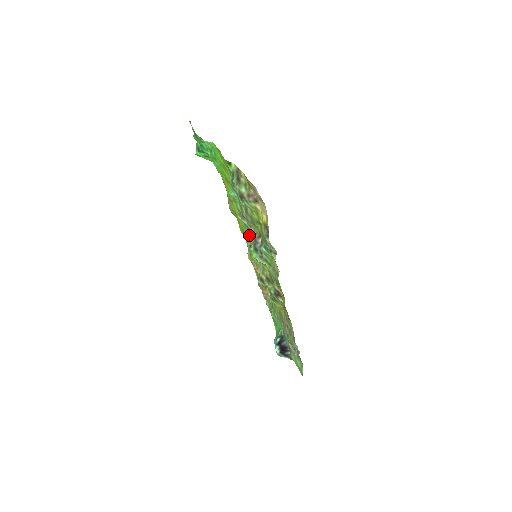
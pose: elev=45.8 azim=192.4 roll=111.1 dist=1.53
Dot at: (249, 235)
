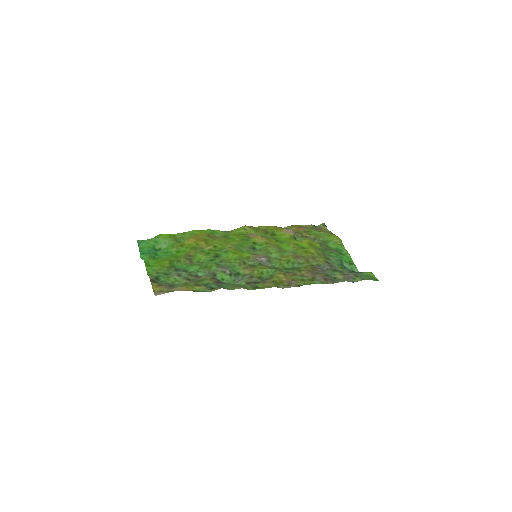
Dot at: (239, 250)
